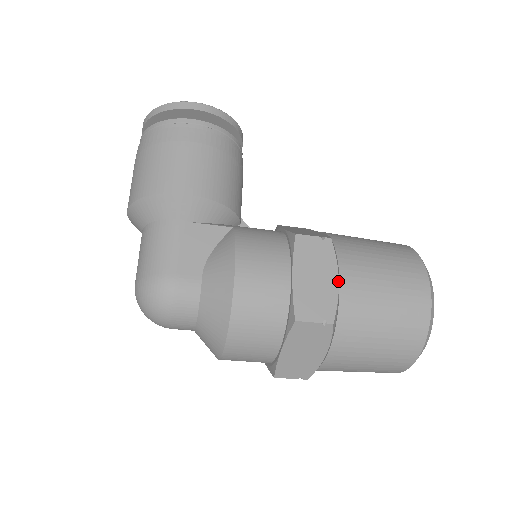
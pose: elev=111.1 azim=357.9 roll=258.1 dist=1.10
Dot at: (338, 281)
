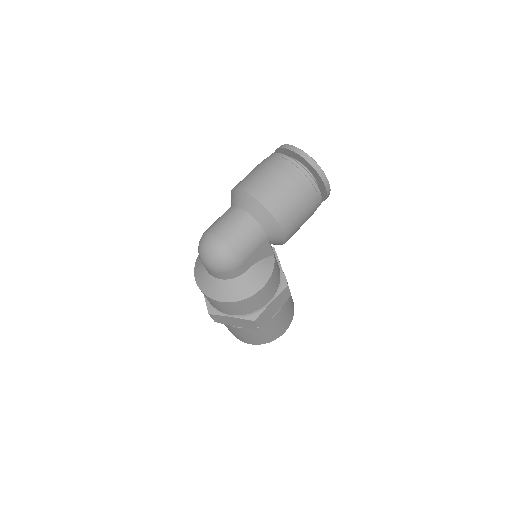
Dot at: (276, 313)
